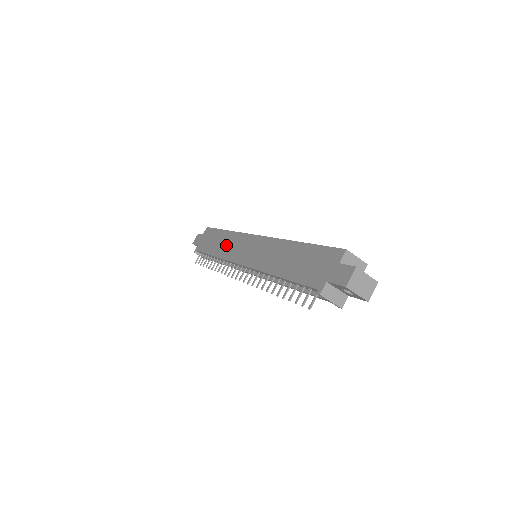
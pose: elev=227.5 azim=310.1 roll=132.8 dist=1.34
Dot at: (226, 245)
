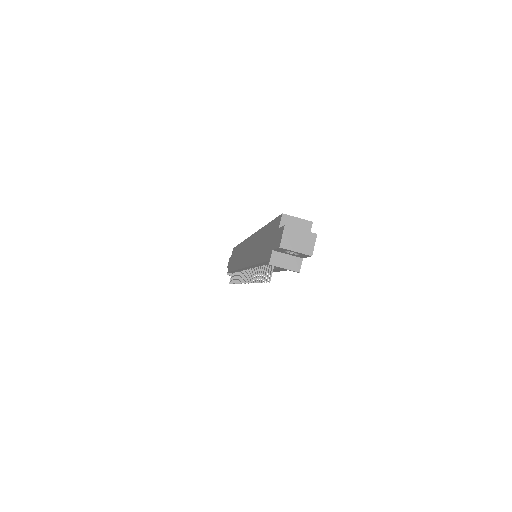
Dot at: (238, 256)
